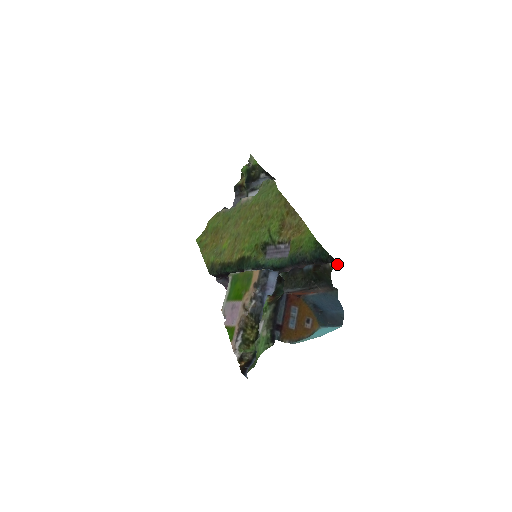
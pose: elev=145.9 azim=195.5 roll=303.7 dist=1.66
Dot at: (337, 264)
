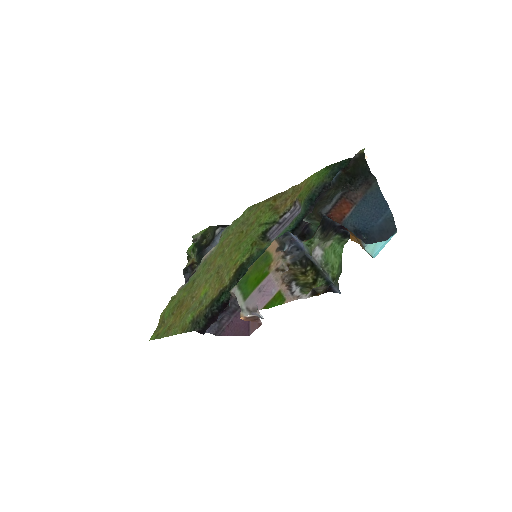
Dot at: occluded
